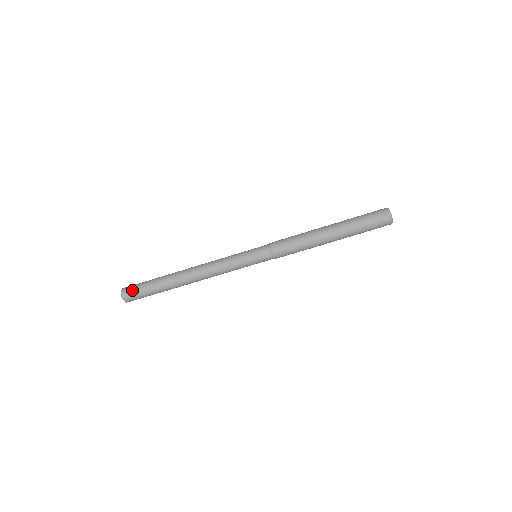
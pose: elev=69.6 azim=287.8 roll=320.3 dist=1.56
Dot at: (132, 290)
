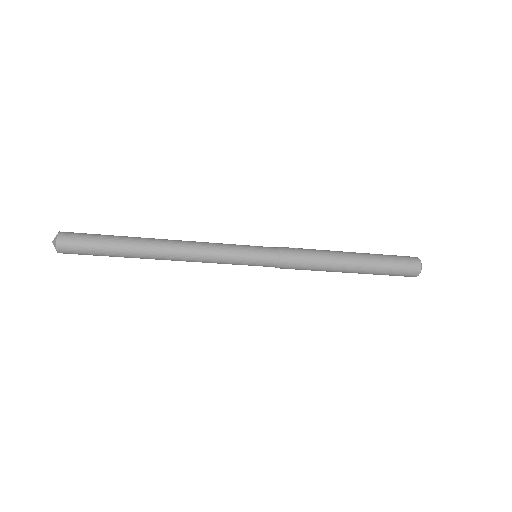
Dot at: (75, 252)
